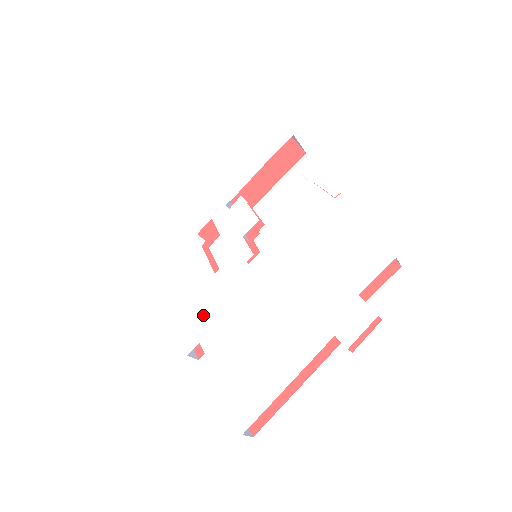
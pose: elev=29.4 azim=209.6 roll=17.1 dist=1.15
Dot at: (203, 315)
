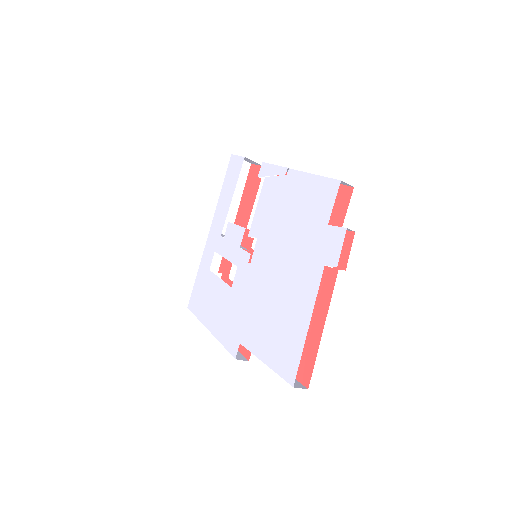
Dot at: (235, 322)
